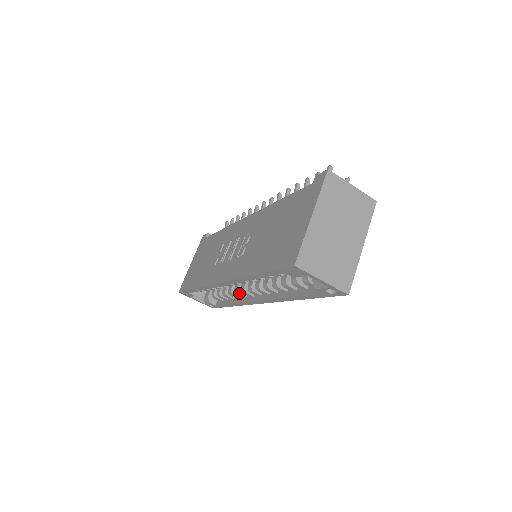
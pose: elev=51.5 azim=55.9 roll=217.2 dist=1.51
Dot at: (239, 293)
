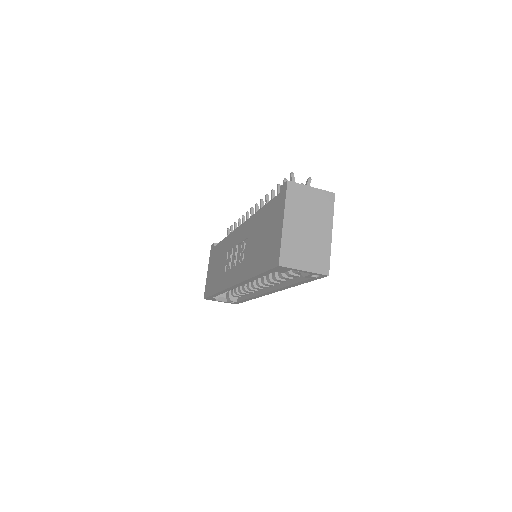
Dot at: (251, 289)
